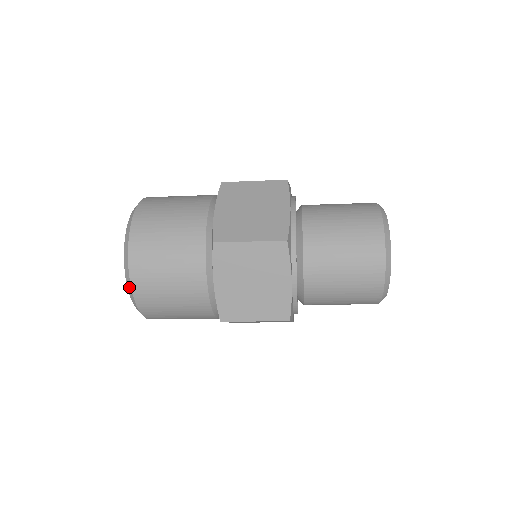
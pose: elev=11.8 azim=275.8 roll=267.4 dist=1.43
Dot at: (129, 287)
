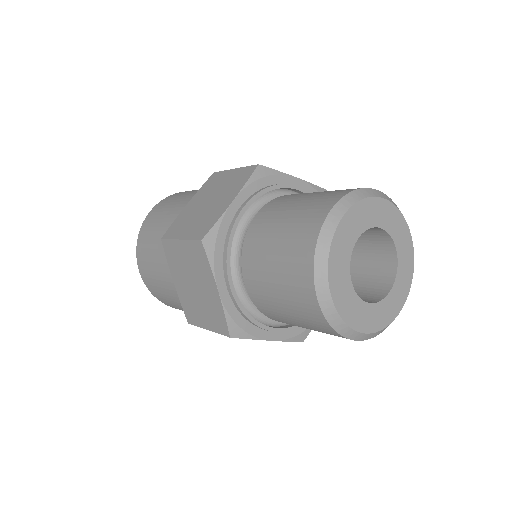
Dot at: occluded
